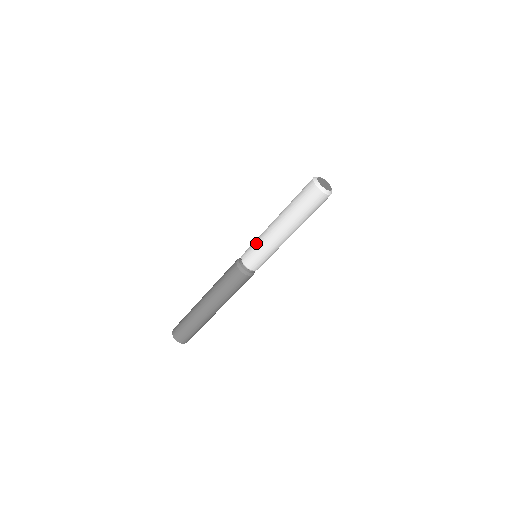
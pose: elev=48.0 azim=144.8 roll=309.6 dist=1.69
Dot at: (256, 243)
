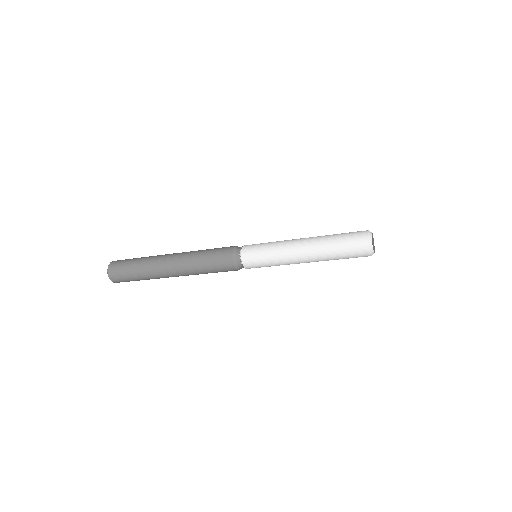
Dot at: (269, 243)
